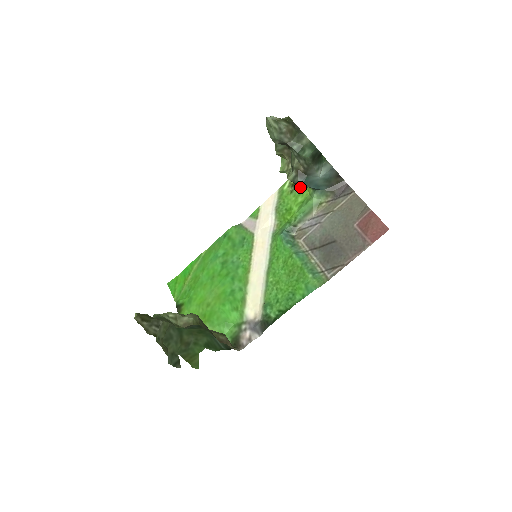
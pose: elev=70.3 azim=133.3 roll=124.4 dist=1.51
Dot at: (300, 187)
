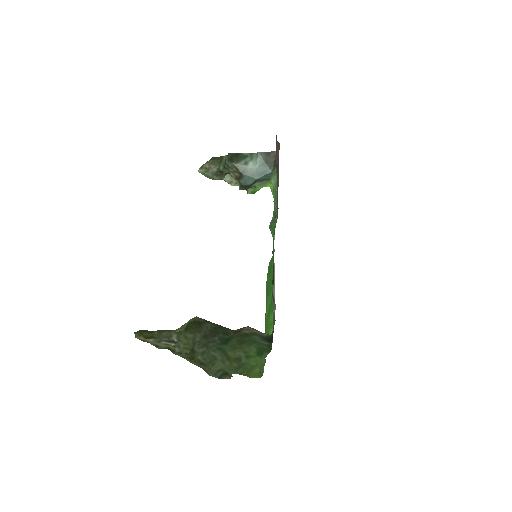
Dot at: (248, 185)
